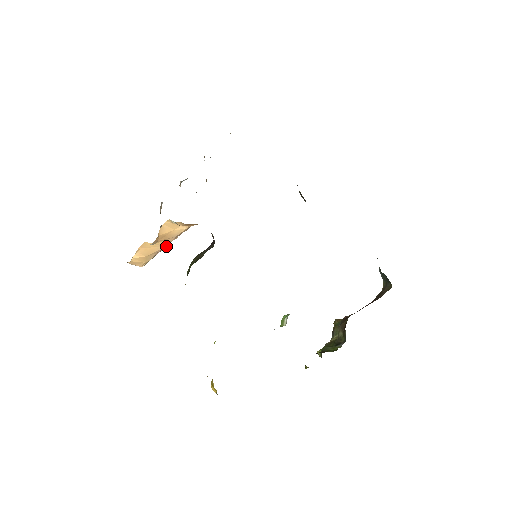
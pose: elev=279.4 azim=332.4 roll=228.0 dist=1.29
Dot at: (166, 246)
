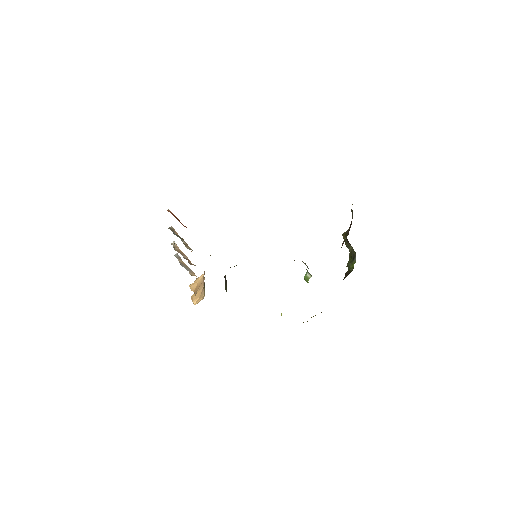
Dot at: (204, 283)
